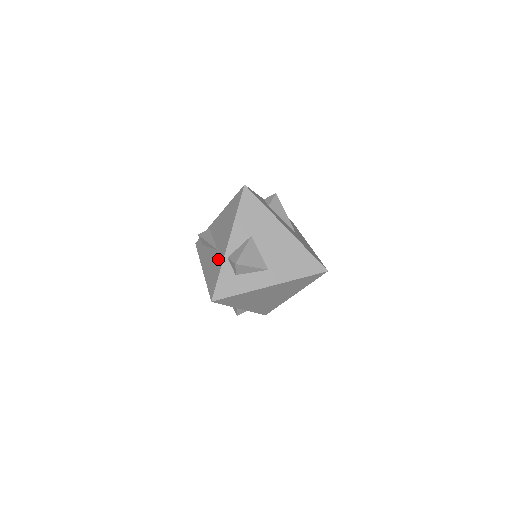
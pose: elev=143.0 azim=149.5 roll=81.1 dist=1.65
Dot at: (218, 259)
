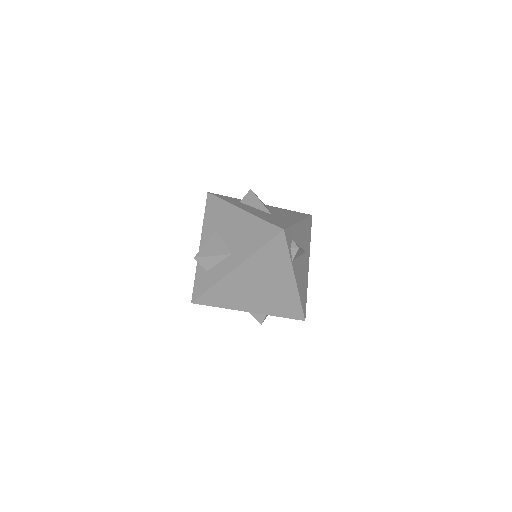
Dot at: occluded
